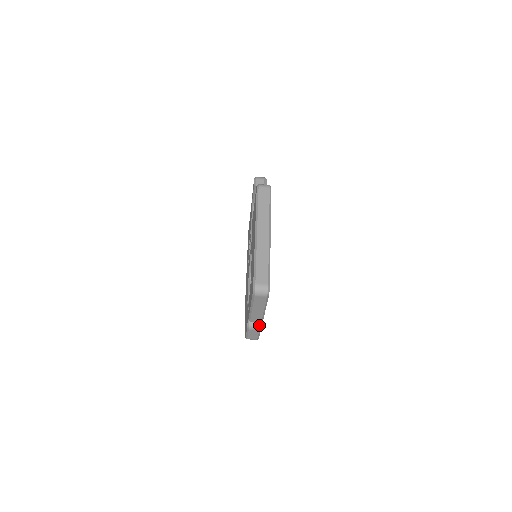
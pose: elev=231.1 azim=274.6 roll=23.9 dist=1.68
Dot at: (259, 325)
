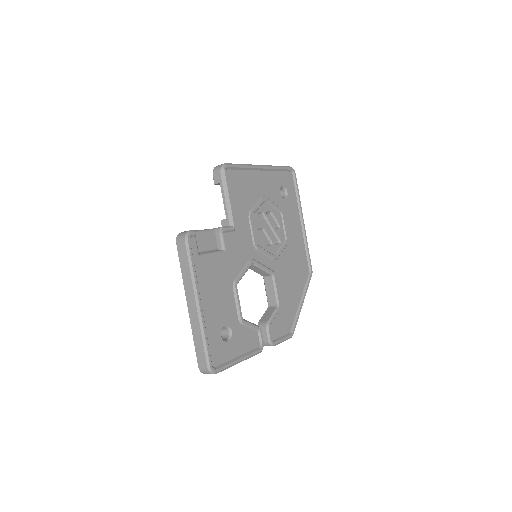
Dot at: (269, 344)
